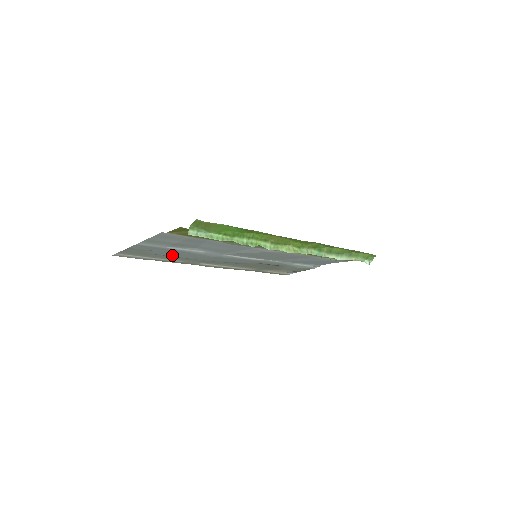
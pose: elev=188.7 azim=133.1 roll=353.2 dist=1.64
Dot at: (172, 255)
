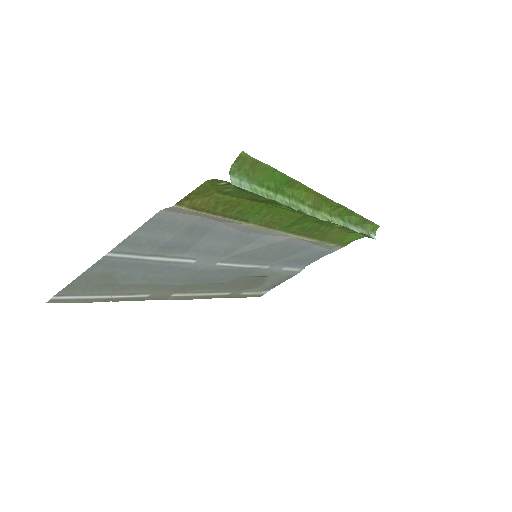
Dot at: (144, 280)
